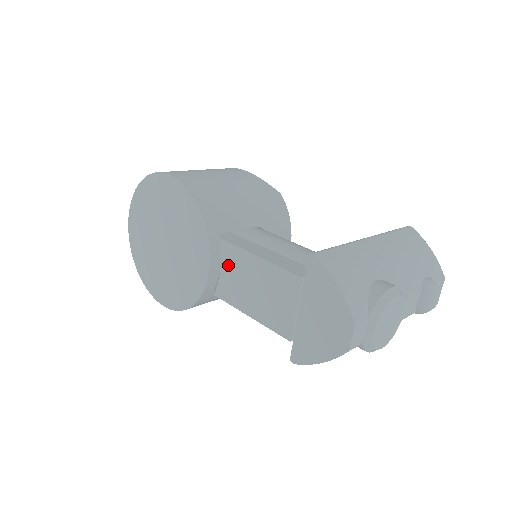
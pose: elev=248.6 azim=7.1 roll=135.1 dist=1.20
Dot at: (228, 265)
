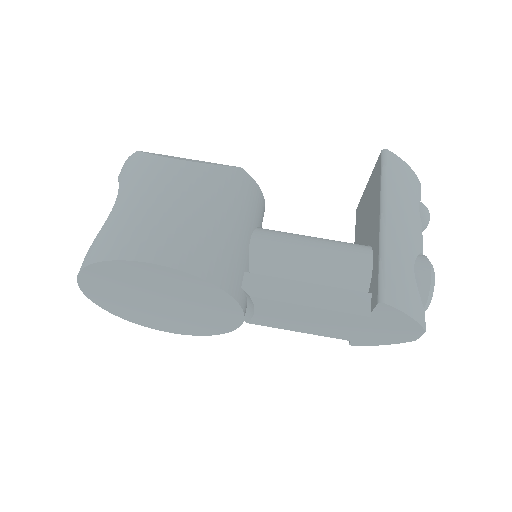
Dot at: (266, 310)
